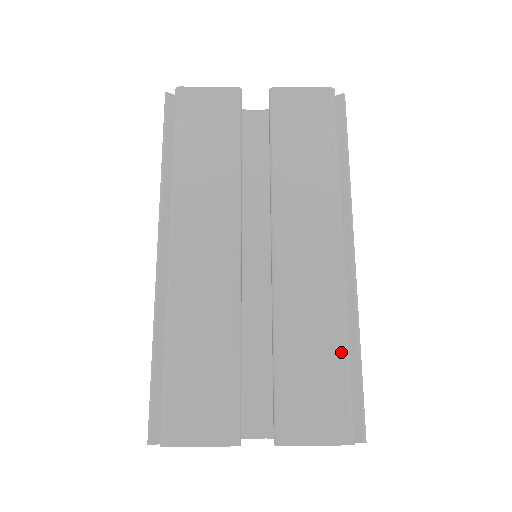
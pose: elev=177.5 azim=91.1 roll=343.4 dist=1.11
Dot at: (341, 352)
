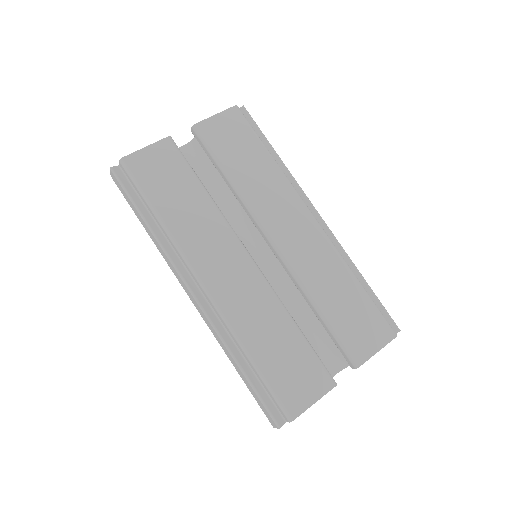
Dot at: (356, 284)
